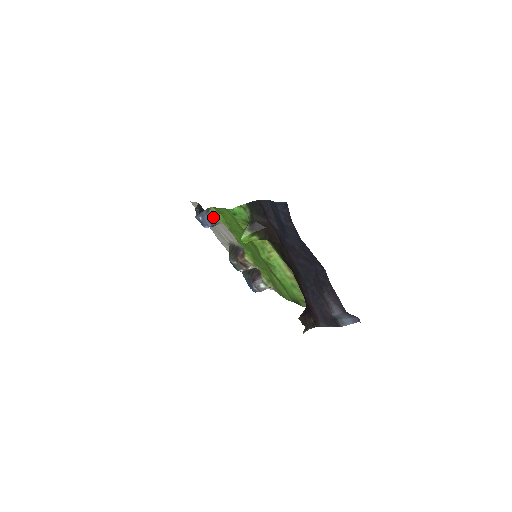
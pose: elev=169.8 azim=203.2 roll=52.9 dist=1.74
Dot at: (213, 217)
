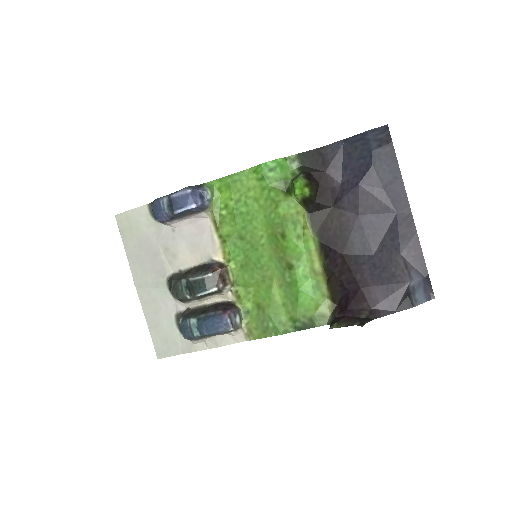
Dot at: (208, 194)
